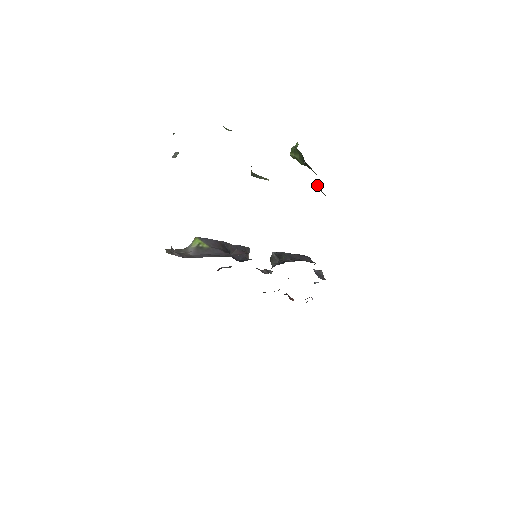
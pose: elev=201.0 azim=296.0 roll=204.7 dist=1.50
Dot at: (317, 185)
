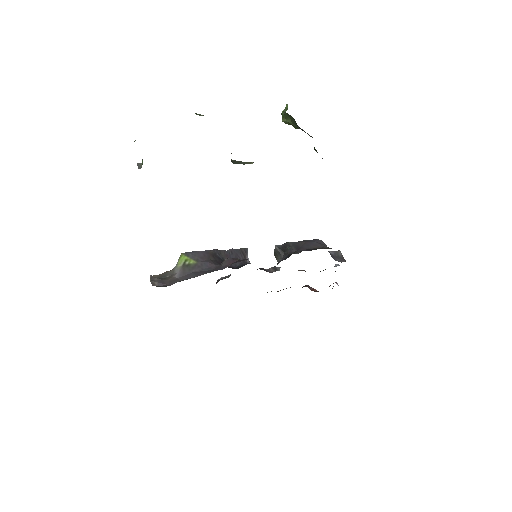
Dot at: (316, 150)
